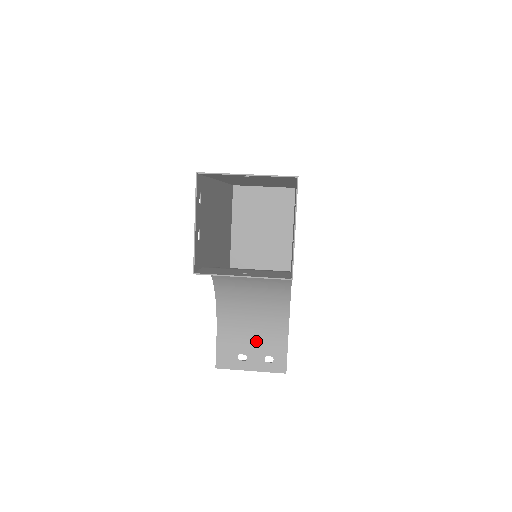
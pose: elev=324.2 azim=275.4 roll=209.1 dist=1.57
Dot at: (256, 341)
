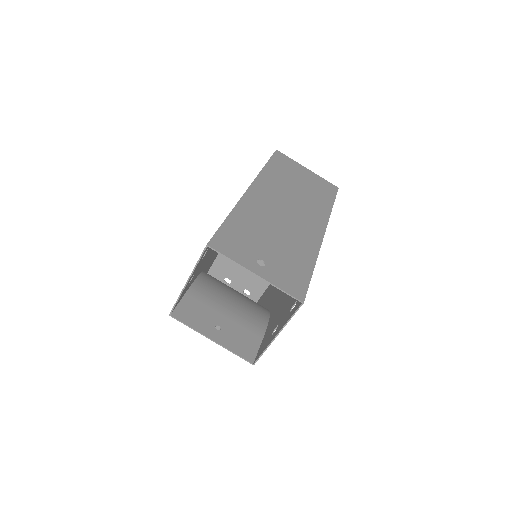
Dot at: occluded
